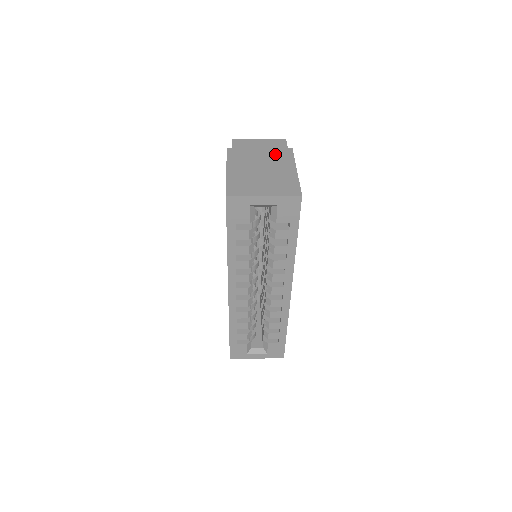
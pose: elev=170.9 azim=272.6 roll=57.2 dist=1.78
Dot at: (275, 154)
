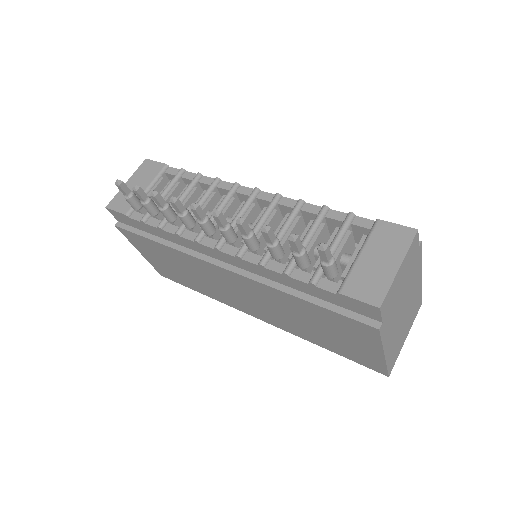
Dot at: (412, 275)
